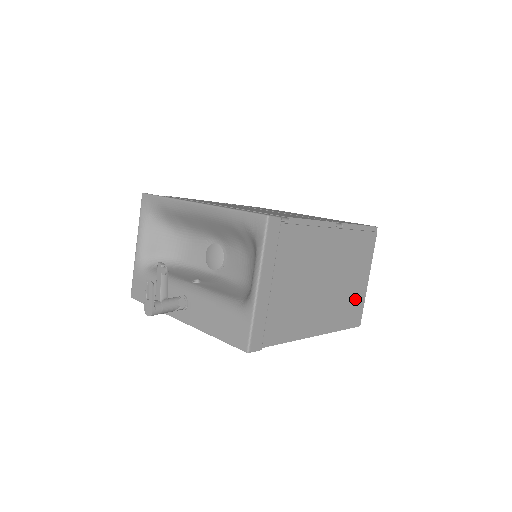
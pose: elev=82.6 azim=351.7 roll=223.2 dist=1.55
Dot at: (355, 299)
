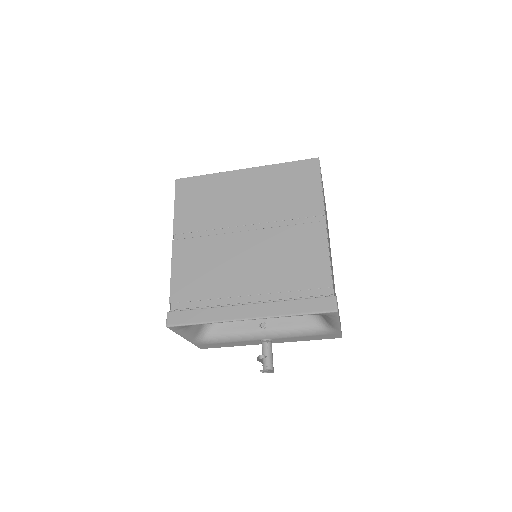
Dot at: occluded
